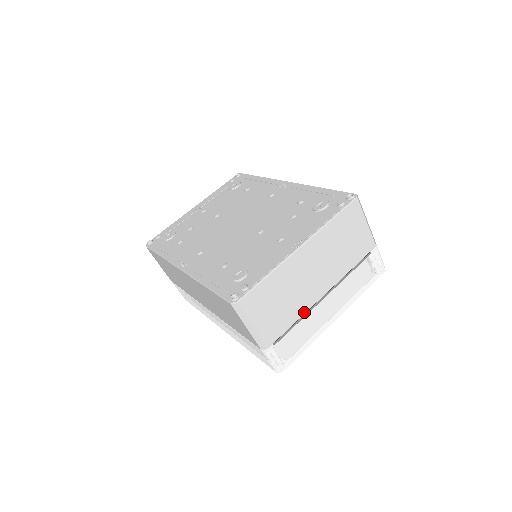
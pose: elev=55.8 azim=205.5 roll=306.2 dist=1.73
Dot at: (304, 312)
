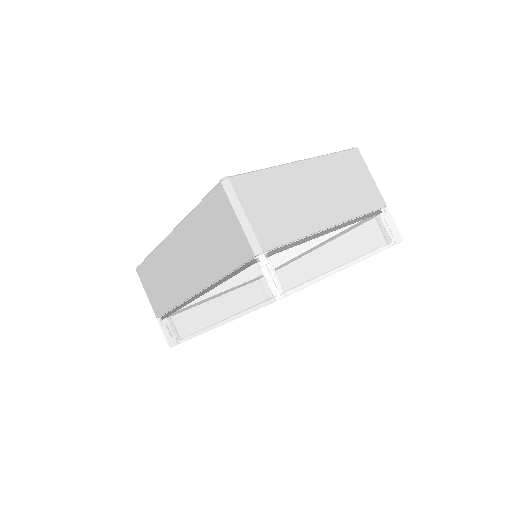
Dot at: (308, 233)
